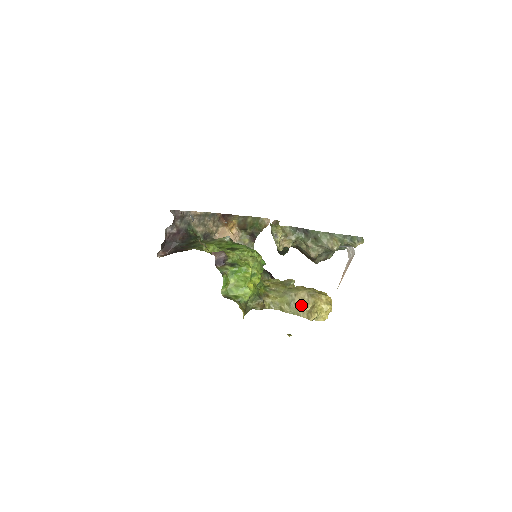
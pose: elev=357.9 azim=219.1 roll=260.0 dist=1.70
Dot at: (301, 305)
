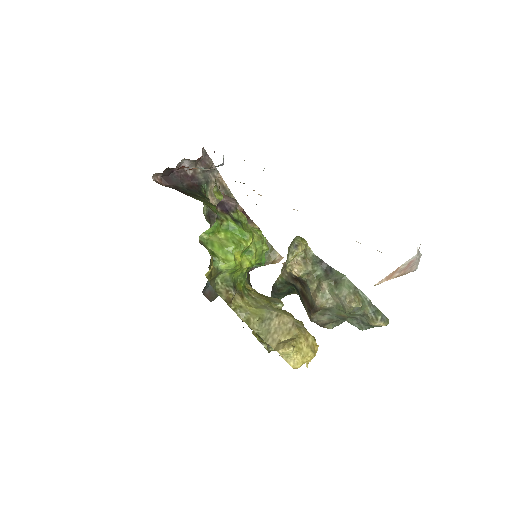
Dot at: (277, 330)
